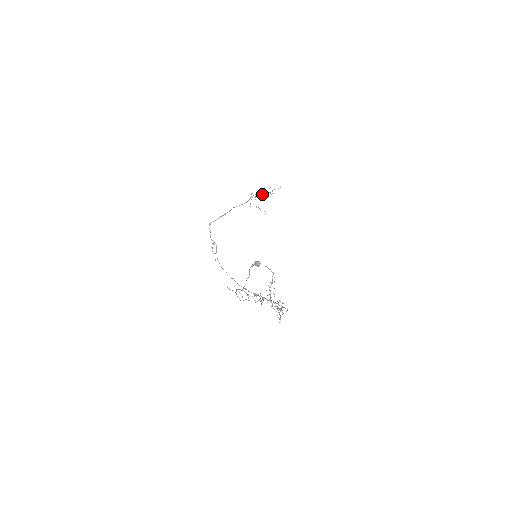
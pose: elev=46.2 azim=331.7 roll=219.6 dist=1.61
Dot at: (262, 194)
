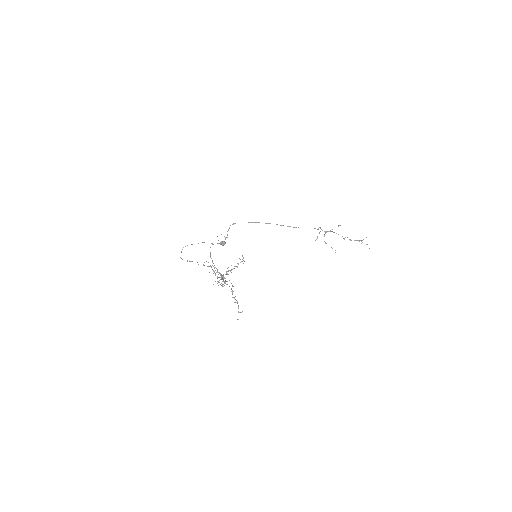
Dot at: occluded
